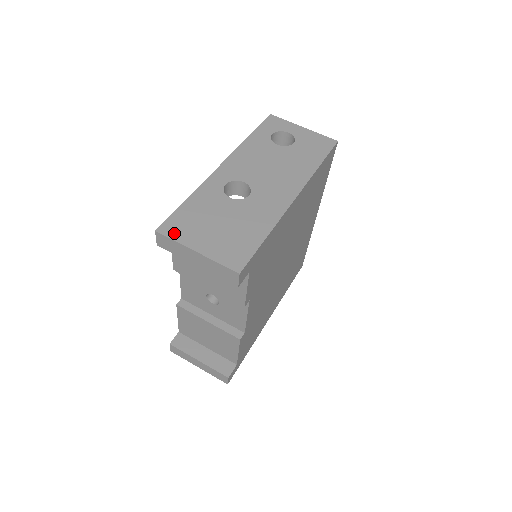
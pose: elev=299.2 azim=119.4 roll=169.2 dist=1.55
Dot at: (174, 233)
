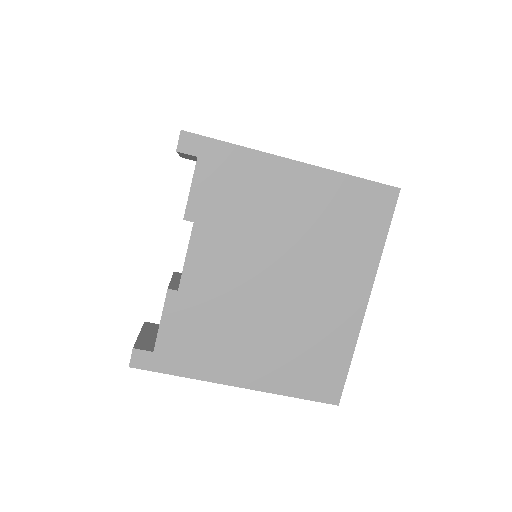
Dot at: occluded
